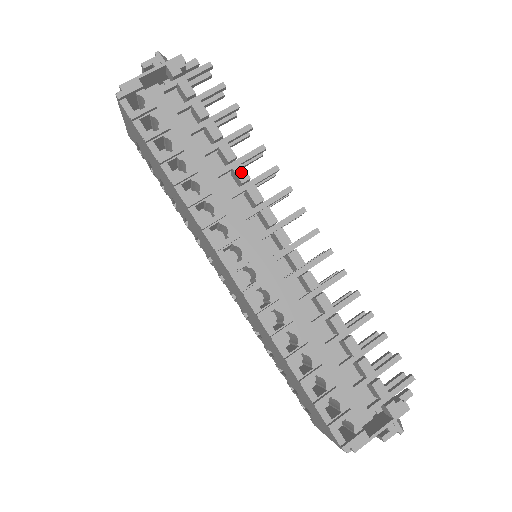
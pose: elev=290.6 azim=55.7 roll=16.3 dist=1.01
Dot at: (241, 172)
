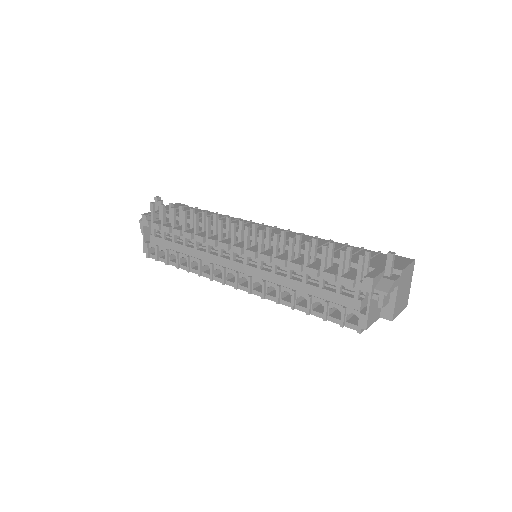
Dot at: (198, 239)
